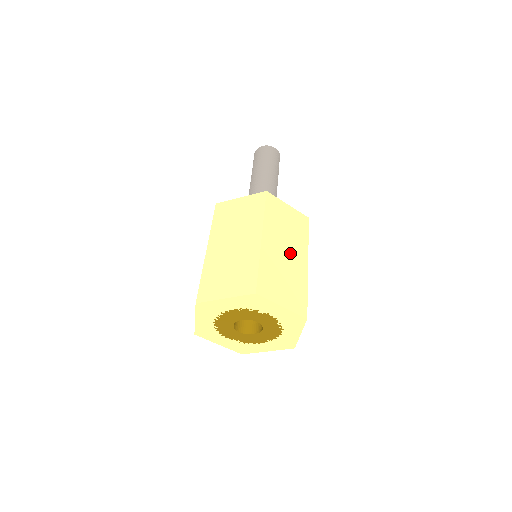
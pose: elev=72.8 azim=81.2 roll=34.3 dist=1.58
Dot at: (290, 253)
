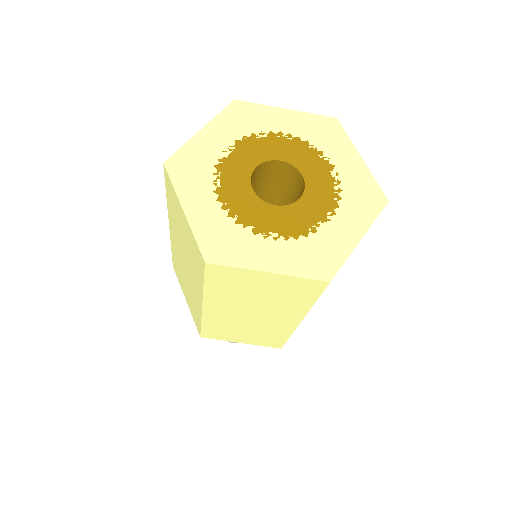
Dot at: occluded
